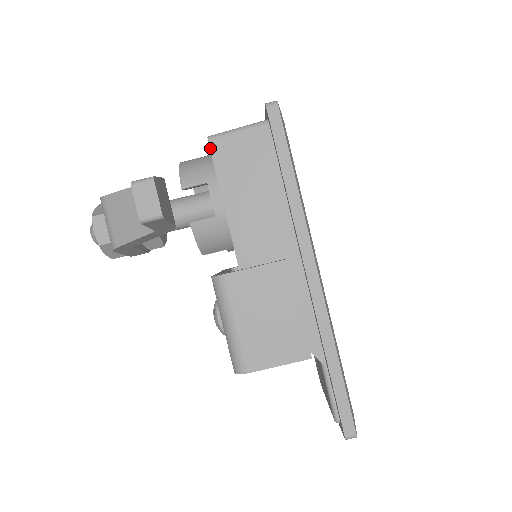
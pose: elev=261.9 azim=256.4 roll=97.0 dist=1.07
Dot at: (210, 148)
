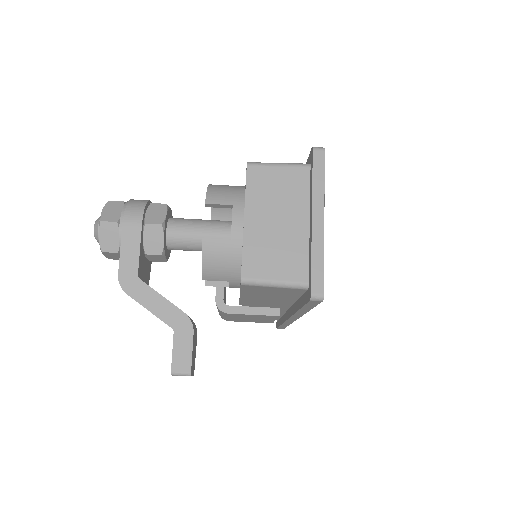
Dot at: (241, 286)
